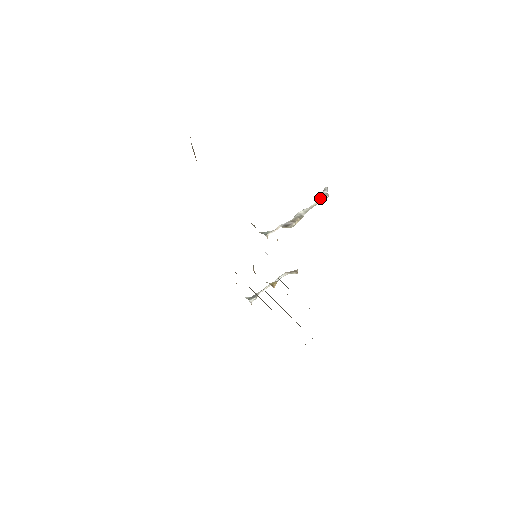
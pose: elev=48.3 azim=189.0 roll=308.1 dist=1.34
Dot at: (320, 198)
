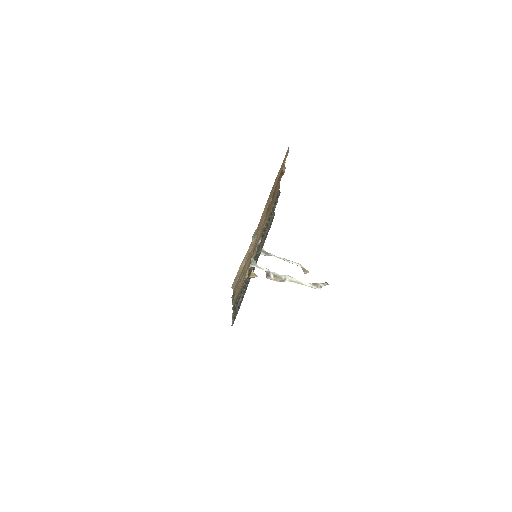
Dot at: (312, 284)
